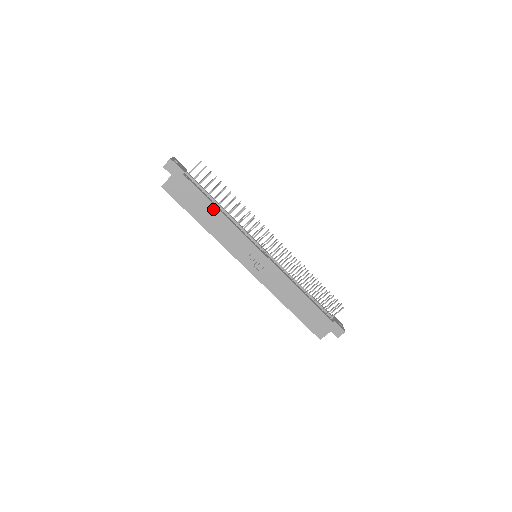
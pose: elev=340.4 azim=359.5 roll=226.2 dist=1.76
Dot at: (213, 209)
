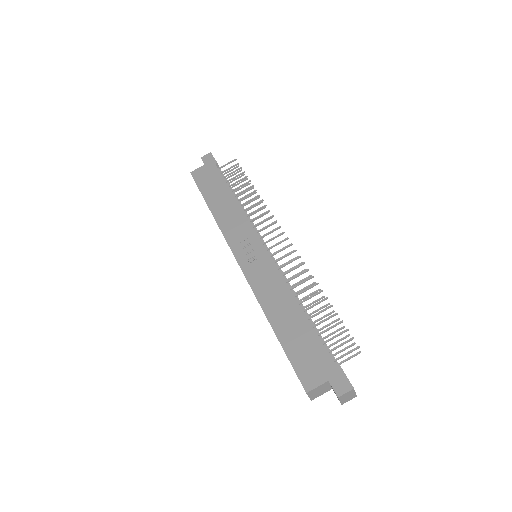
Dot at: (228, 195)
